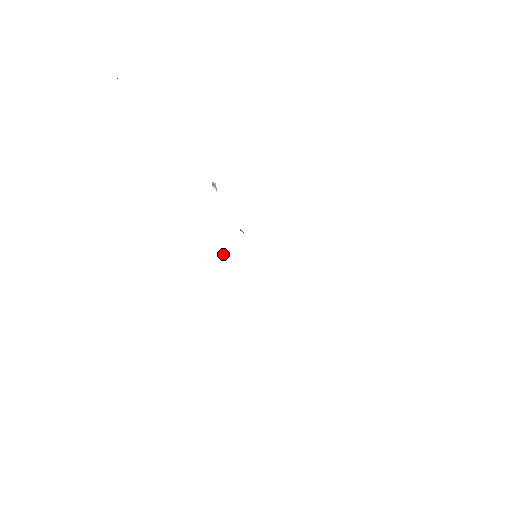
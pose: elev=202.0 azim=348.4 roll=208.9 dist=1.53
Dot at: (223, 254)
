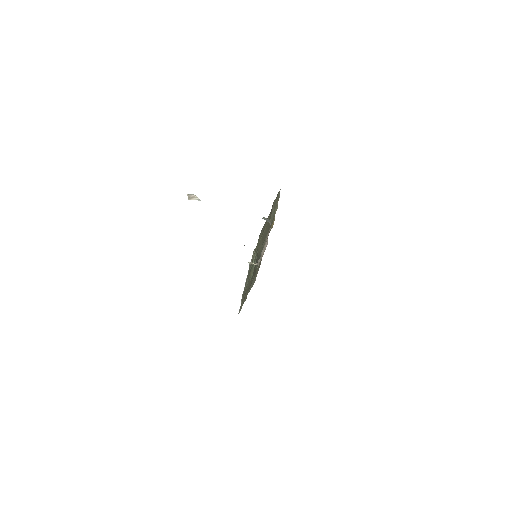
Dot at: (249, 262)
